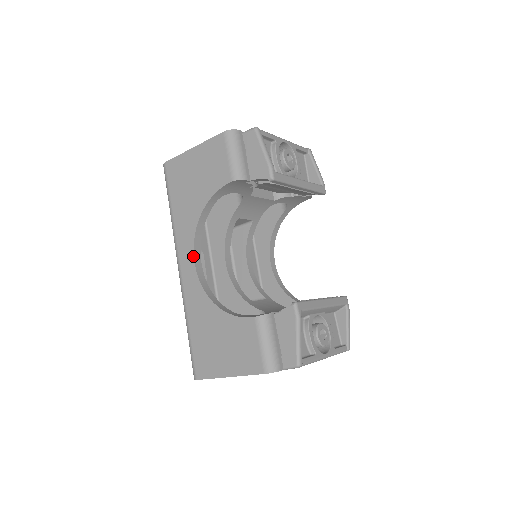
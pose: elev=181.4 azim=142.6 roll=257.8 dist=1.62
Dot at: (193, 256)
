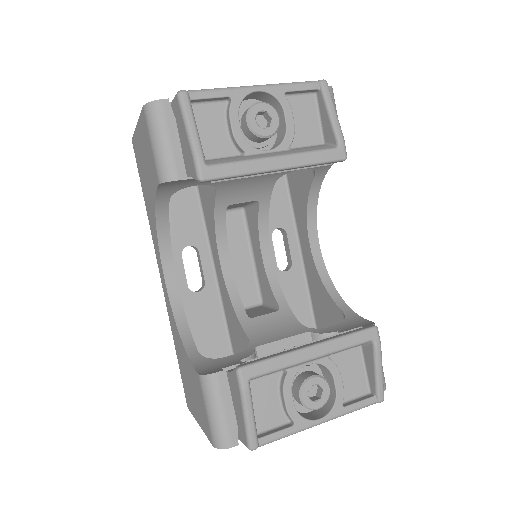
Dot at: (162, 269)
